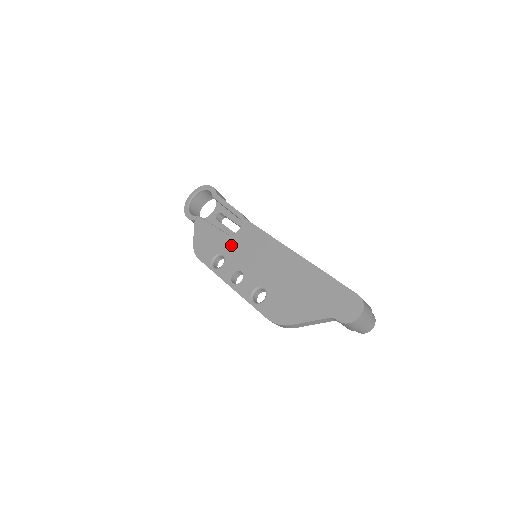
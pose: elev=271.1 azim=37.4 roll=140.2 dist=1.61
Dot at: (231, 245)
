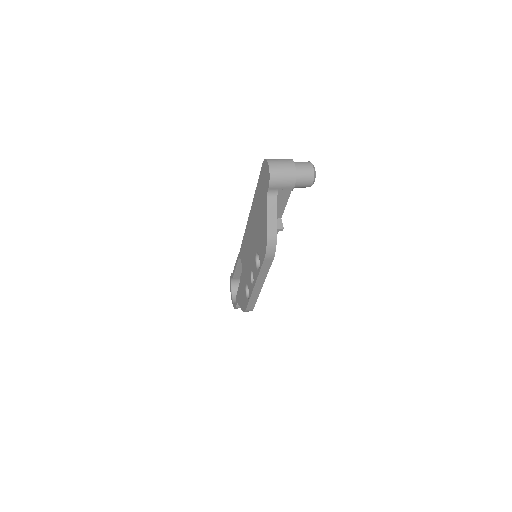
Dot at: (244, 274)
